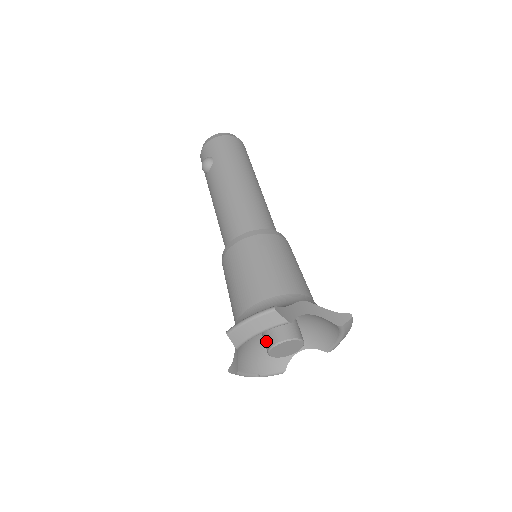
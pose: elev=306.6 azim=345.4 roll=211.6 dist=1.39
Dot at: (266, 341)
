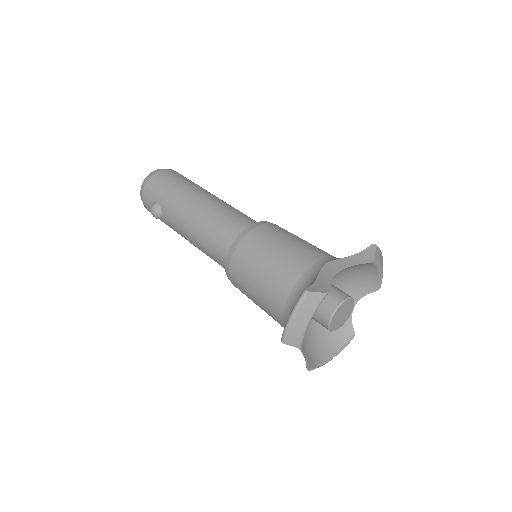
Dot at: (320, 322)
